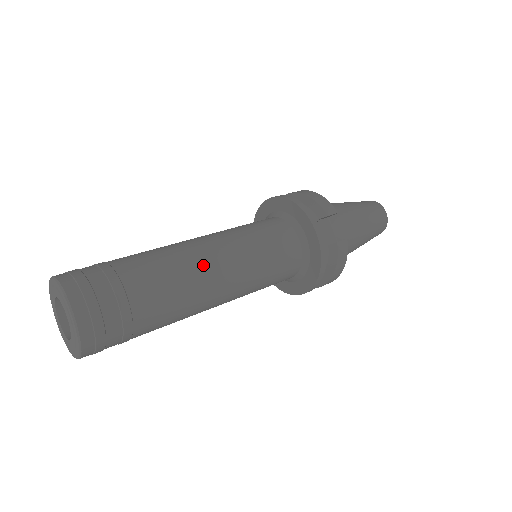
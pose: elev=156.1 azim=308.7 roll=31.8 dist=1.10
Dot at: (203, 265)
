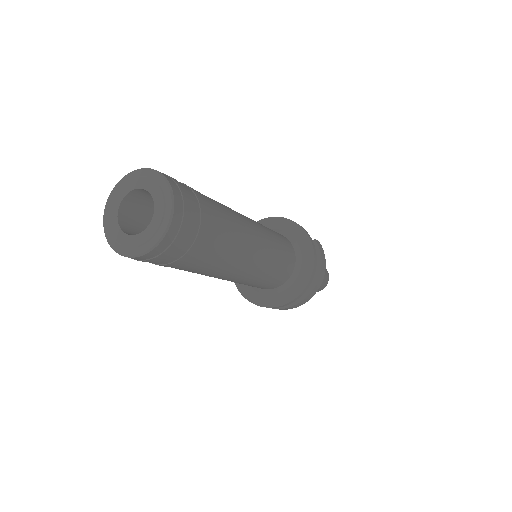
Dot at: (236, 212)
